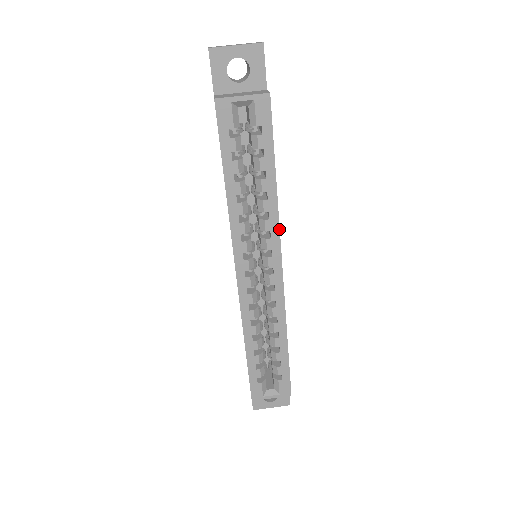
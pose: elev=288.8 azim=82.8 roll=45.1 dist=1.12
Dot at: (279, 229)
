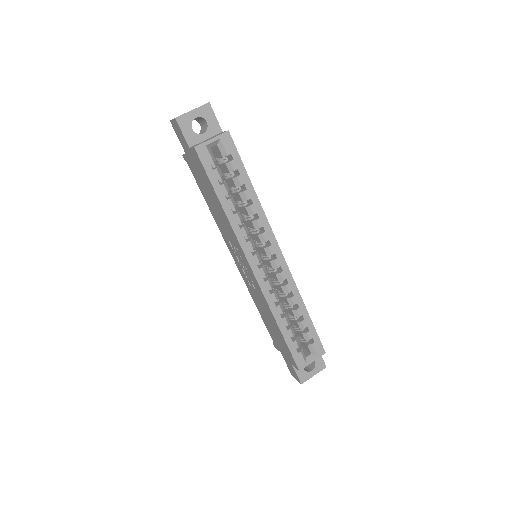
Dot at: (268, 223)
